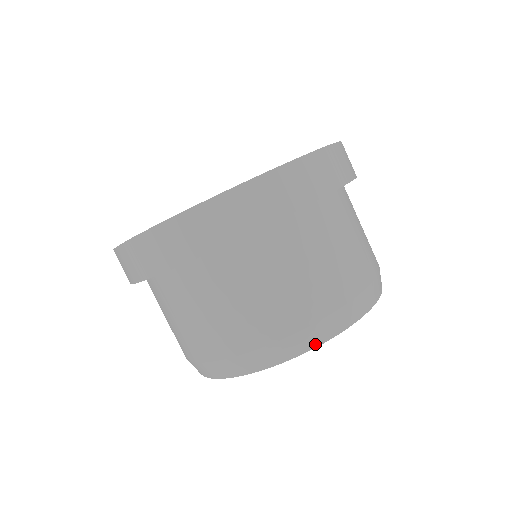
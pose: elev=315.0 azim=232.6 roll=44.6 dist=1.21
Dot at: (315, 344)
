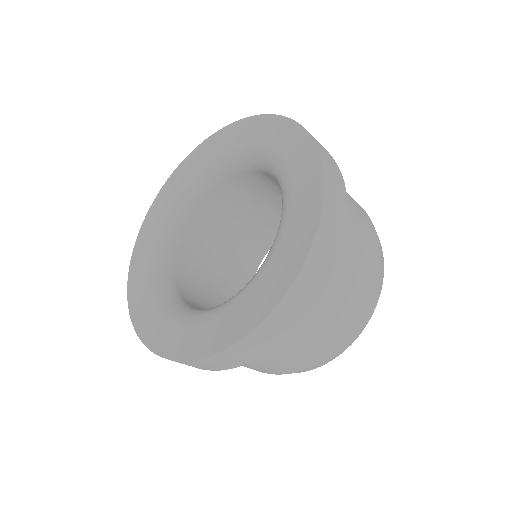
Dot at: (357, 336)
